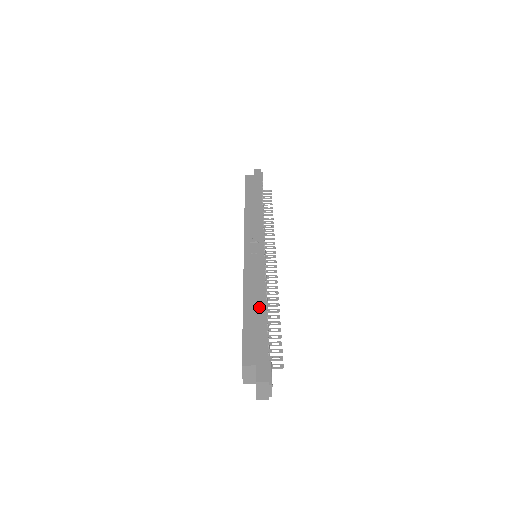
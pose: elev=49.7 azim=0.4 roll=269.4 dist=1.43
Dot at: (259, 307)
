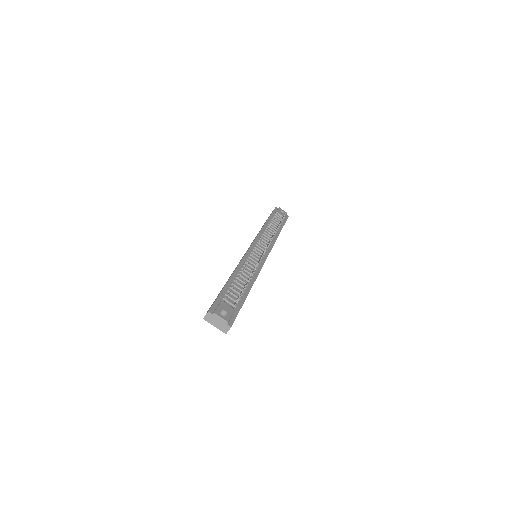
Dot at: (228, 279)
